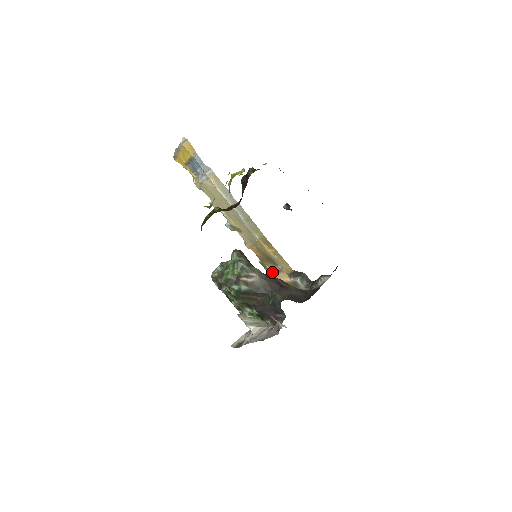
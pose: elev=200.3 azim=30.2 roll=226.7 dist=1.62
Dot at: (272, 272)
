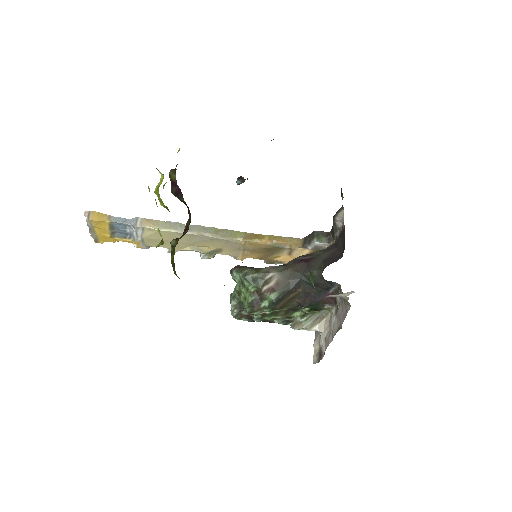
Dot at: (284, 260)
